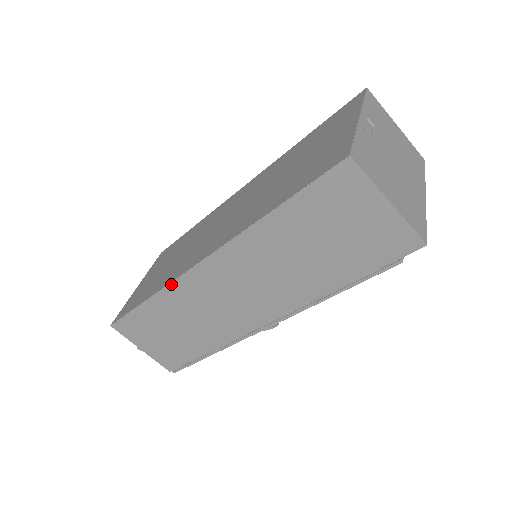
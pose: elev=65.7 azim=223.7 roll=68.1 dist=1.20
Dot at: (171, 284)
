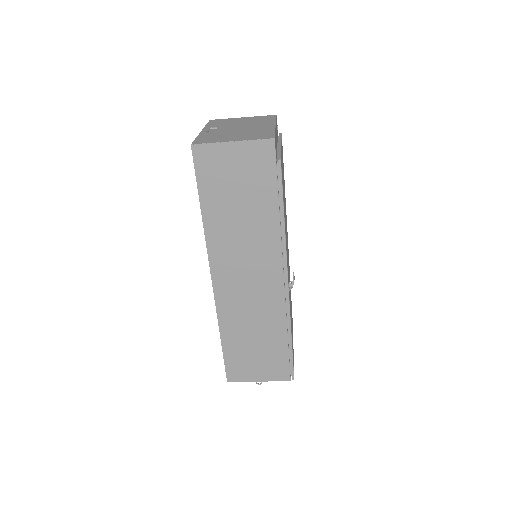
Dot at: (217, 312)
